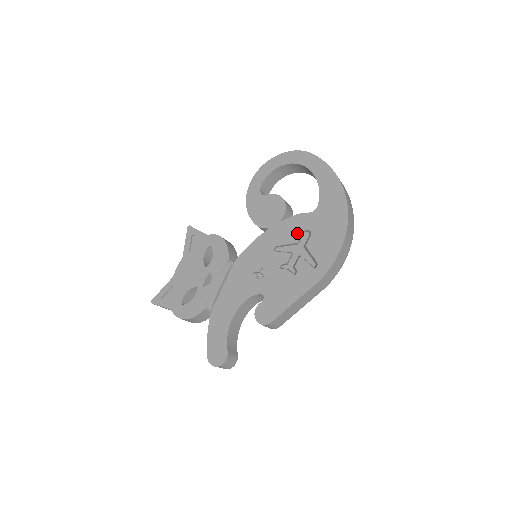
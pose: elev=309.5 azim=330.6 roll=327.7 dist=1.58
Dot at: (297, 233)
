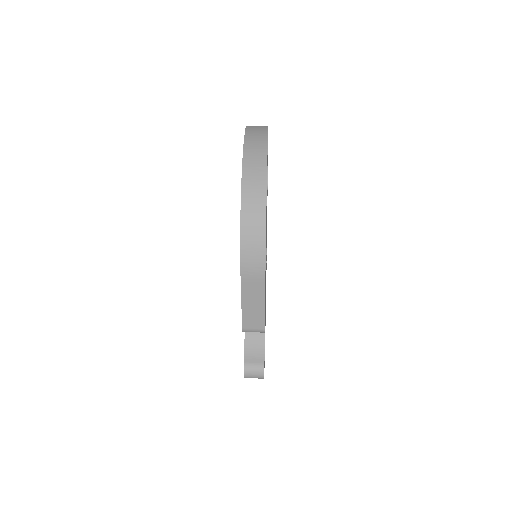
Dot at: occluded
